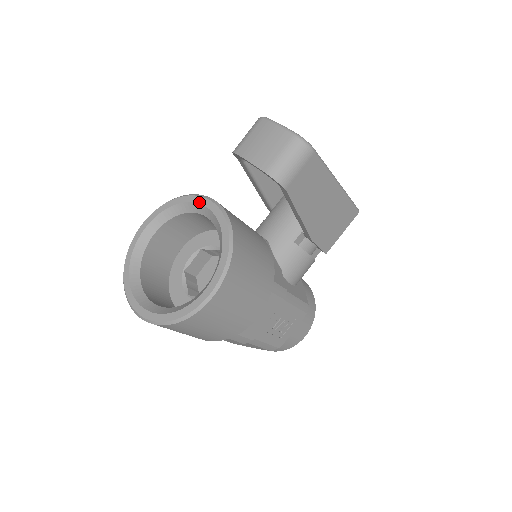
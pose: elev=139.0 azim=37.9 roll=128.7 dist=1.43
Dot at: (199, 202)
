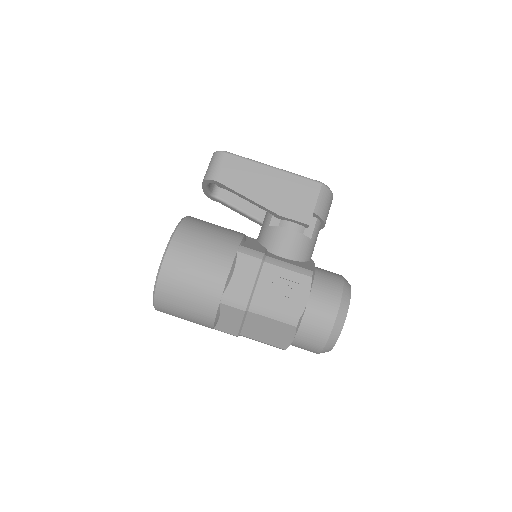
Dot at: occluded
